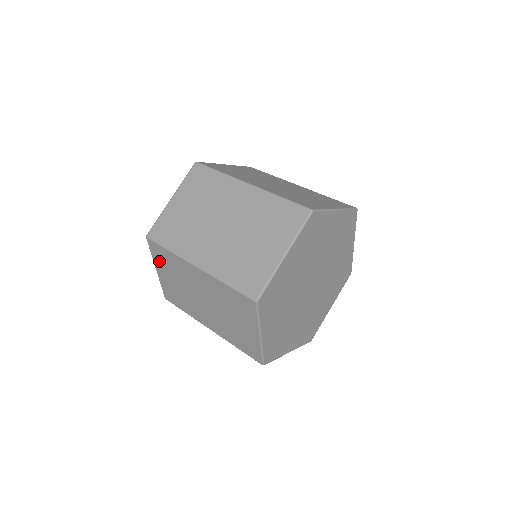
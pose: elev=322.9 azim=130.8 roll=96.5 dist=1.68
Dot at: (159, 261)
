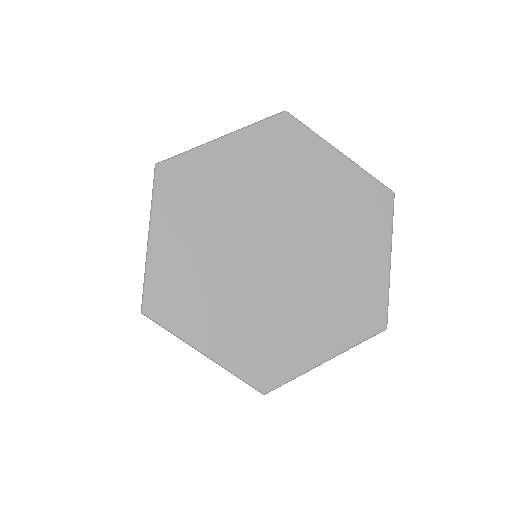
Dot at: occluded
